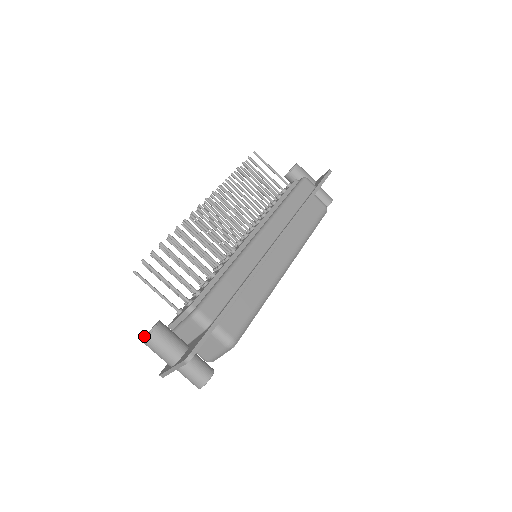
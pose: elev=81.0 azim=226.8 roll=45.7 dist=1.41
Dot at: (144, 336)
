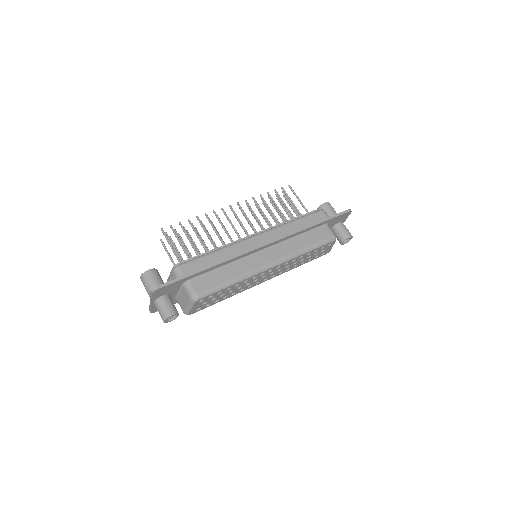
Dot at: occluded
